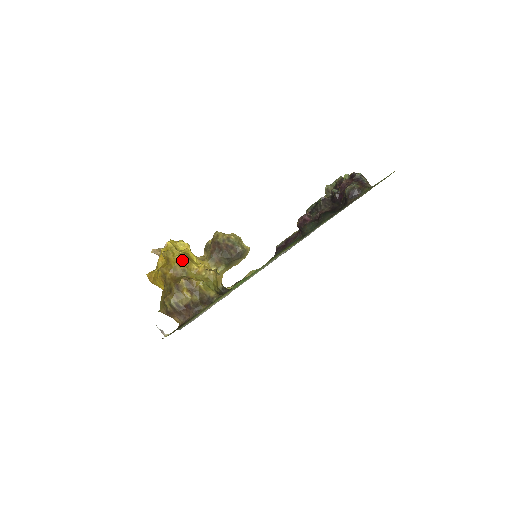
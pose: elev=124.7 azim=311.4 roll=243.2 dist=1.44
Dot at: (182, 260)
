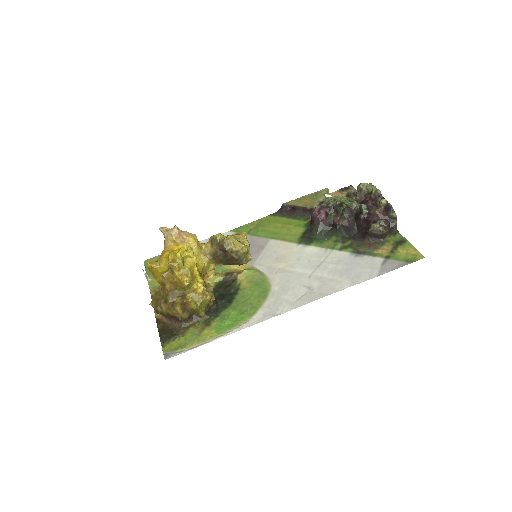
Dot at: (185, 282)
